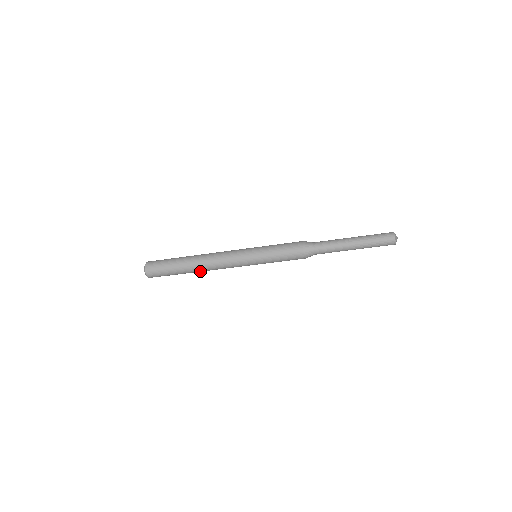
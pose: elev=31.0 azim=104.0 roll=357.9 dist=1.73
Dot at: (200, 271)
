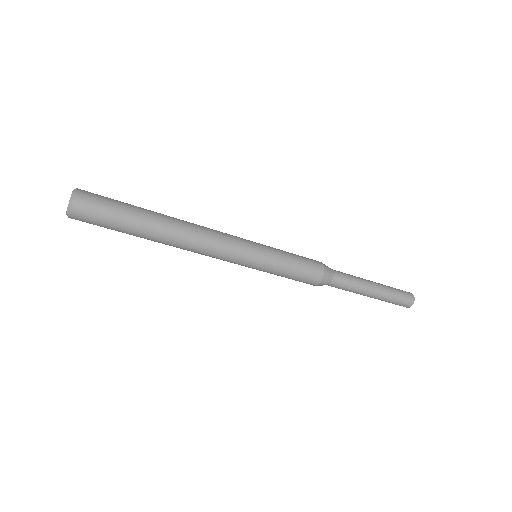
Dot at: (167, 243)
